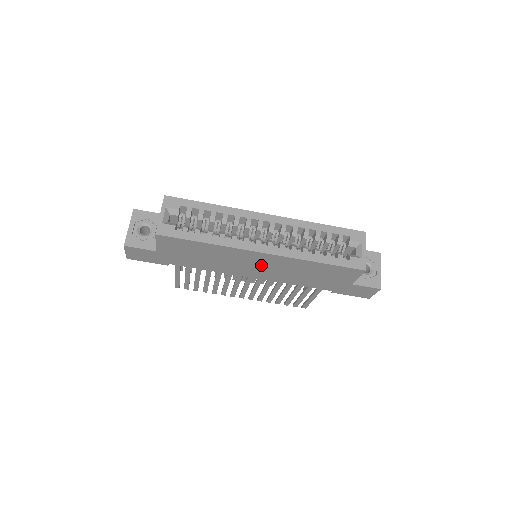
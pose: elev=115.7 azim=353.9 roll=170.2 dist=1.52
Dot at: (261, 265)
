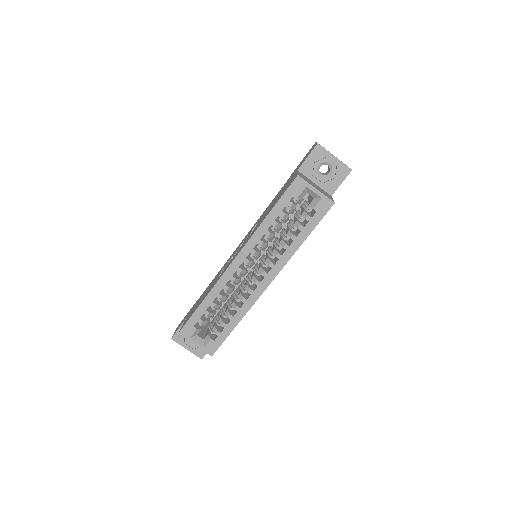
Dot at: occluded
